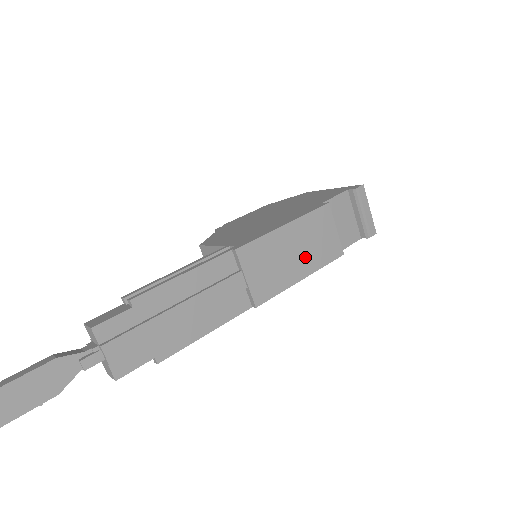
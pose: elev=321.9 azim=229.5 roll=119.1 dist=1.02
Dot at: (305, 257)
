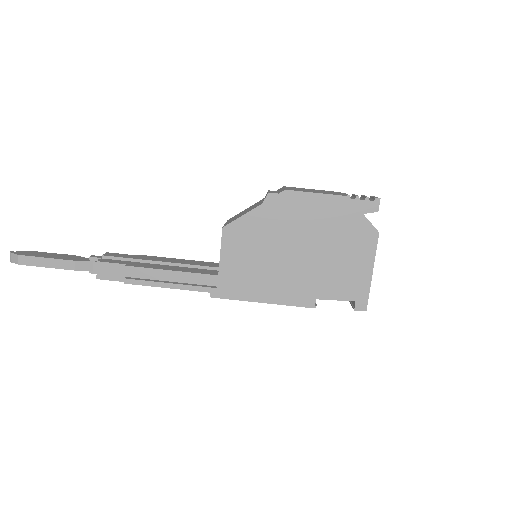
Dot at: occluded
